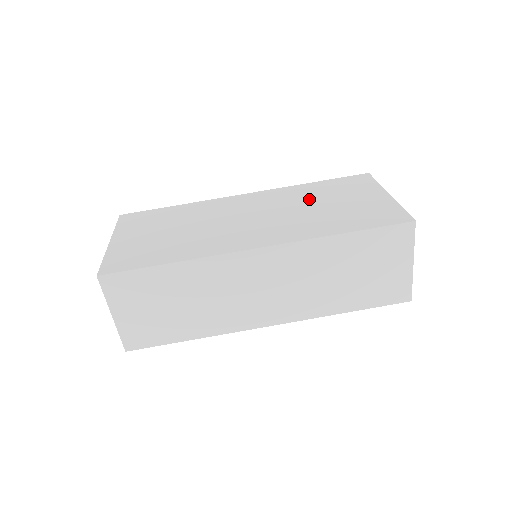
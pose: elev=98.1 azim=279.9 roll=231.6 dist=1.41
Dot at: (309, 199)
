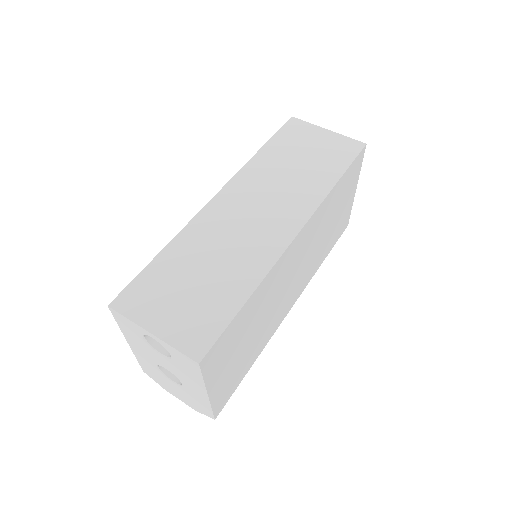
Dot at: occluded
